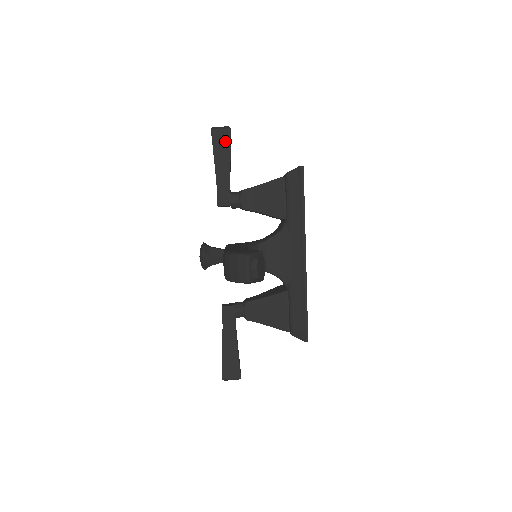
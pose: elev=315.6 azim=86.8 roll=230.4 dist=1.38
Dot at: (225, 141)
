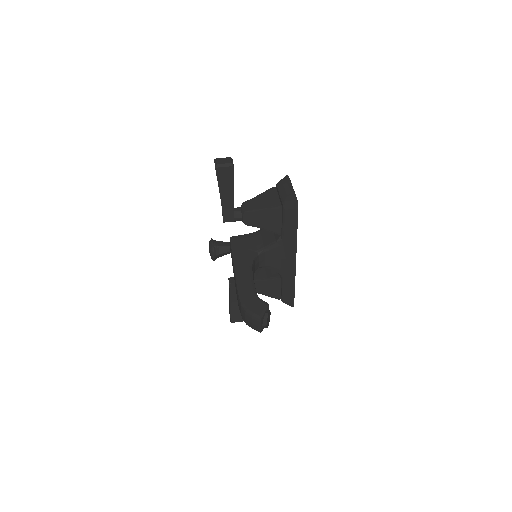
Dot at: (228, 176)
